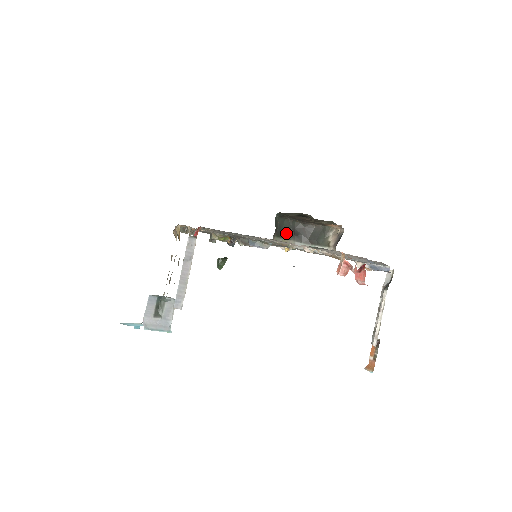
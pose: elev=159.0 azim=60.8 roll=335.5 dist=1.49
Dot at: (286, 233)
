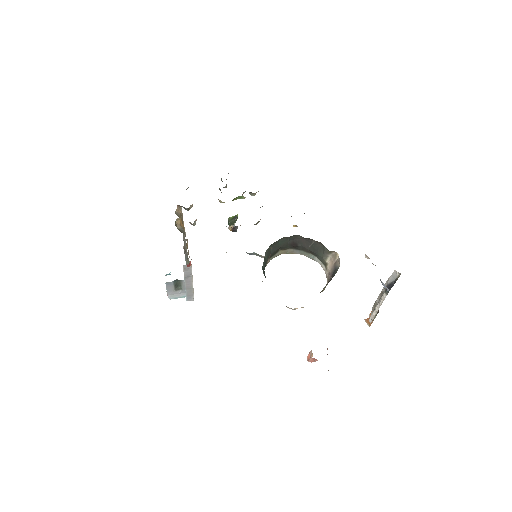
Dot at: (283, 247)
